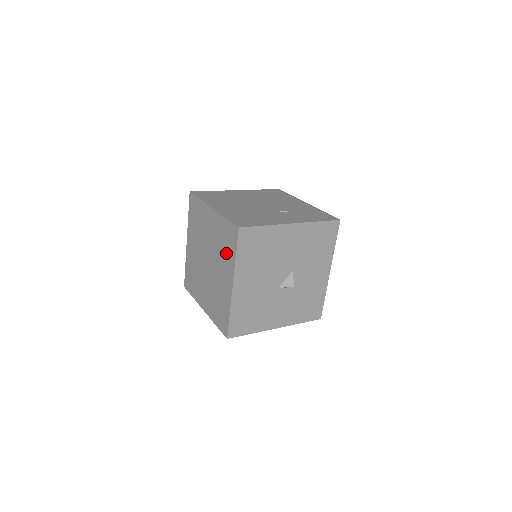
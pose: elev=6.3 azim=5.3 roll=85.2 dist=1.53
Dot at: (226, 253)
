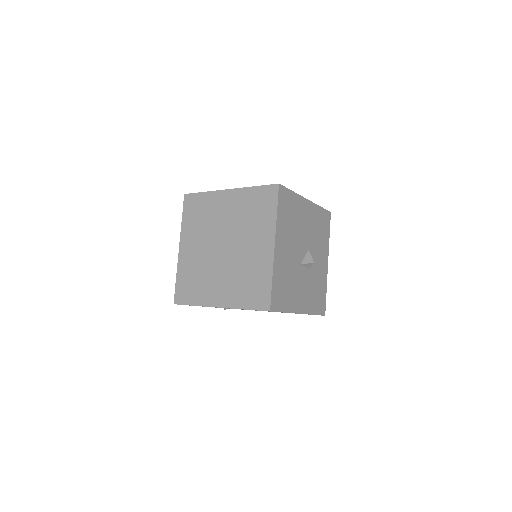
Dot at: (259, 219)
